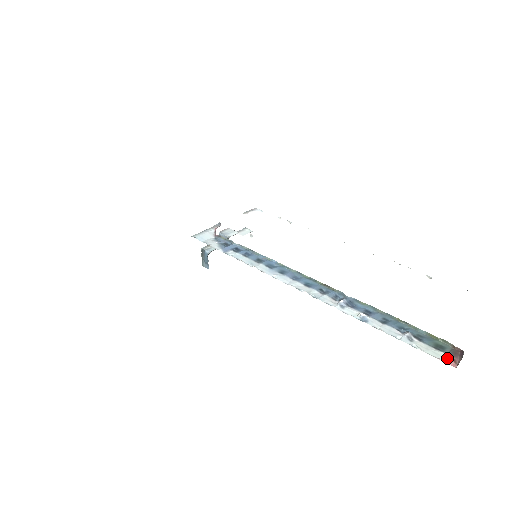
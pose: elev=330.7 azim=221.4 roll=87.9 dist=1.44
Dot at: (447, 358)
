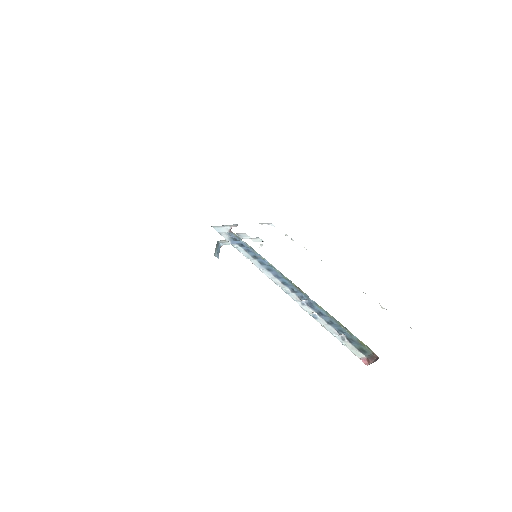
Dot at: (364, 358)
